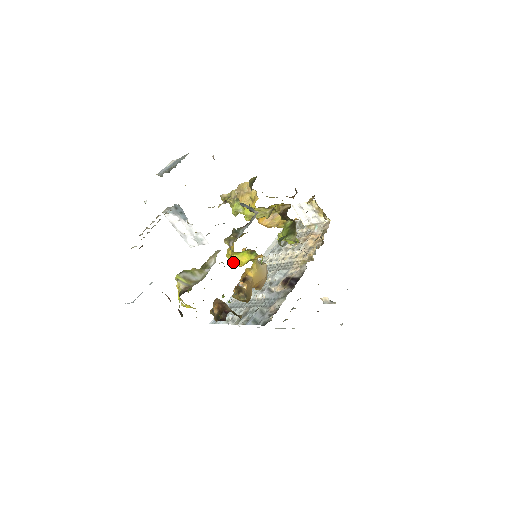
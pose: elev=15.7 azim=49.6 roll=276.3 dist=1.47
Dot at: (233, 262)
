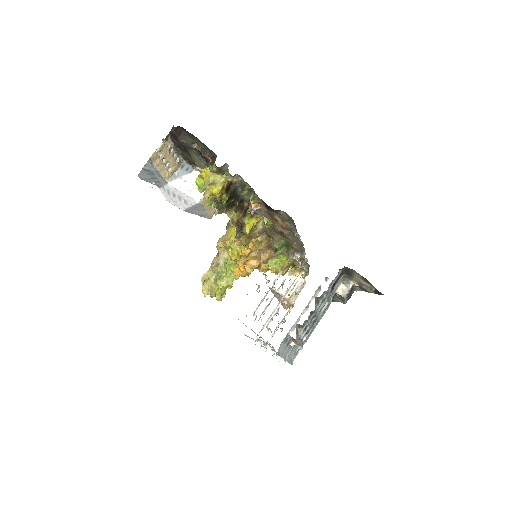
Dot at: occluded
